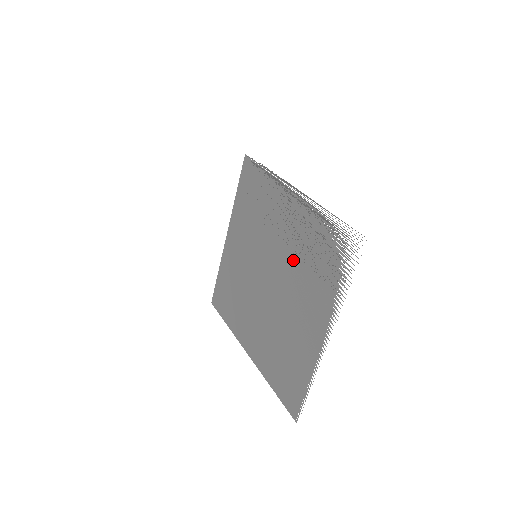
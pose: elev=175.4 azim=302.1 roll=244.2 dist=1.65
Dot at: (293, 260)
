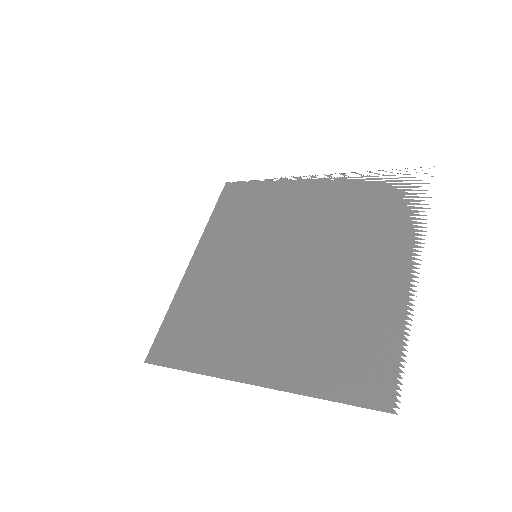
Dot at: (329, 228)
